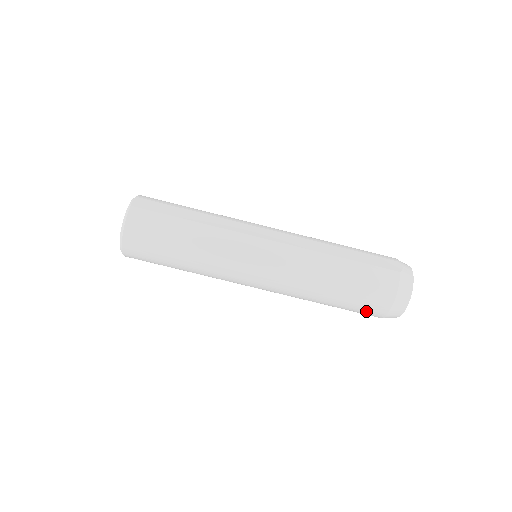
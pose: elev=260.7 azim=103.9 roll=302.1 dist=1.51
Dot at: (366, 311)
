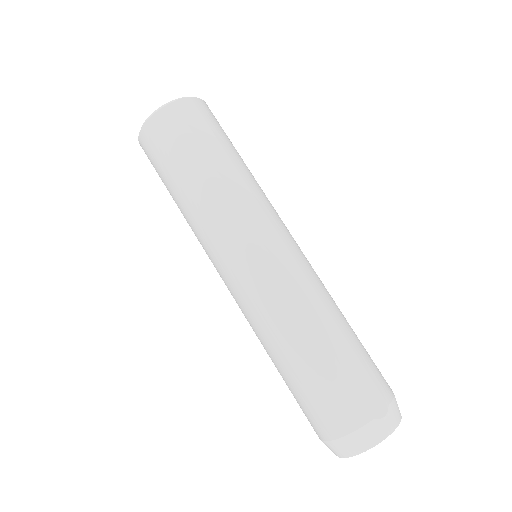
Dot at: (306, 415)
